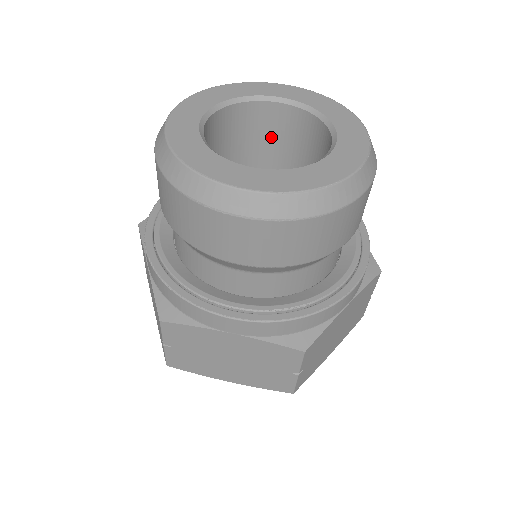
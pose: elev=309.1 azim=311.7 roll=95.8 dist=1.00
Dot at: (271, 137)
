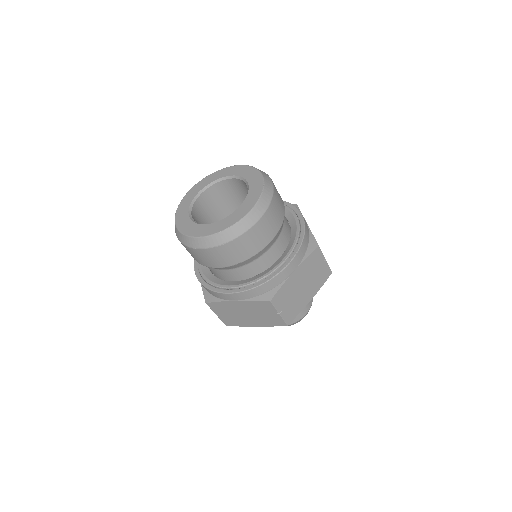
Dot at: (235, 194)
